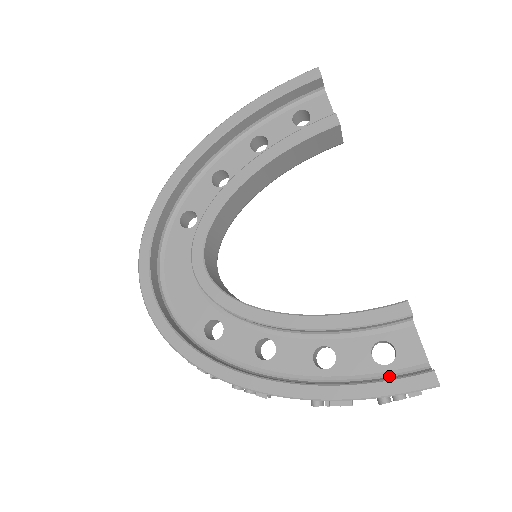
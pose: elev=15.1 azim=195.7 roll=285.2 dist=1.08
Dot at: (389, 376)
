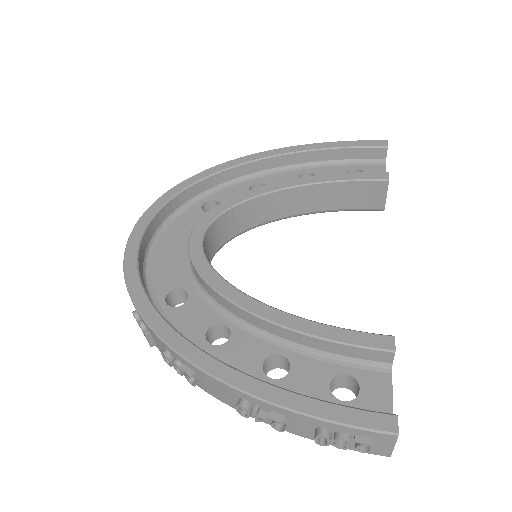
Dot at: occluded
